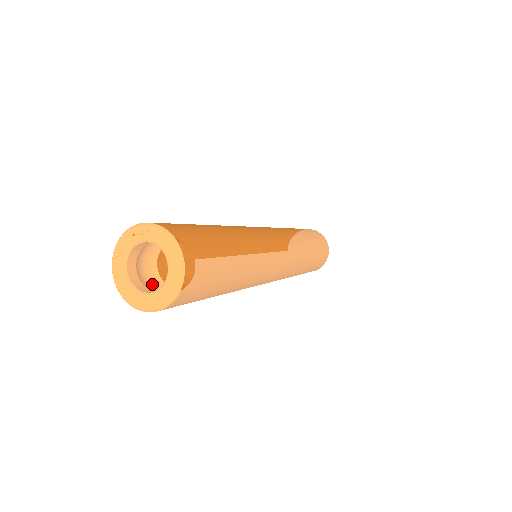
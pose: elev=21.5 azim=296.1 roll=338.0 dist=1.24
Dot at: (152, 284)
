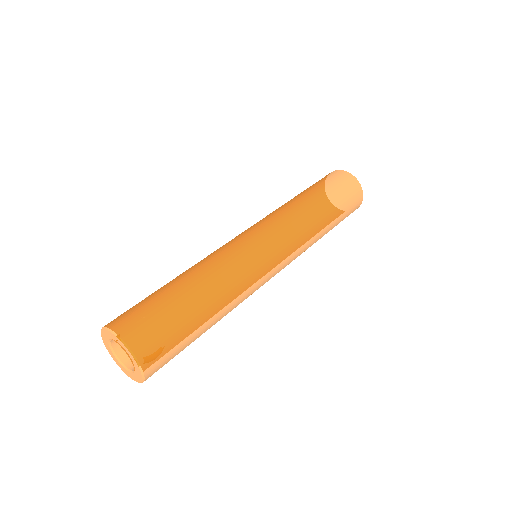
Dot at: occluded
